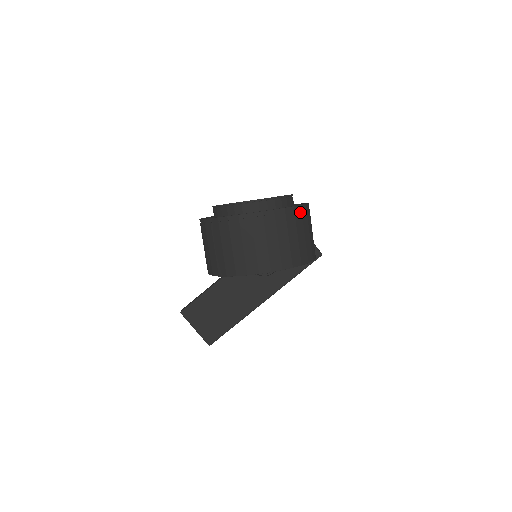
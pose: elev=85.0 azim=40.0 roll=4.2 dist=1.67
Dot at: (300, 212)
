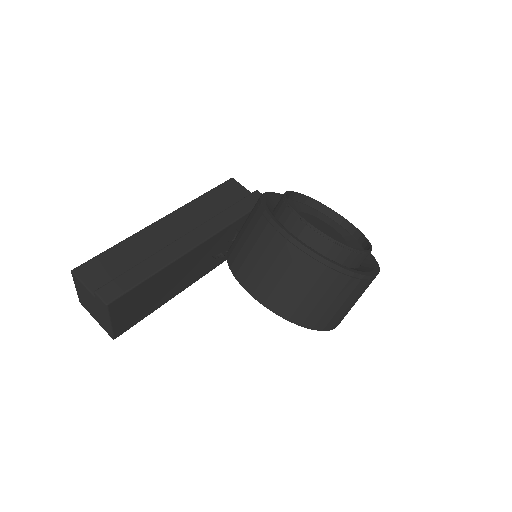
Dot at: occluded
